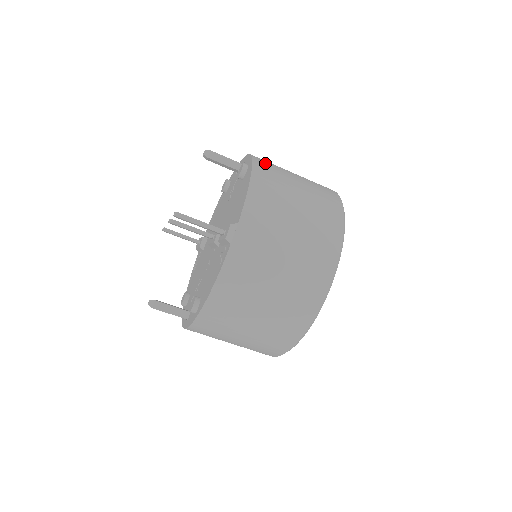
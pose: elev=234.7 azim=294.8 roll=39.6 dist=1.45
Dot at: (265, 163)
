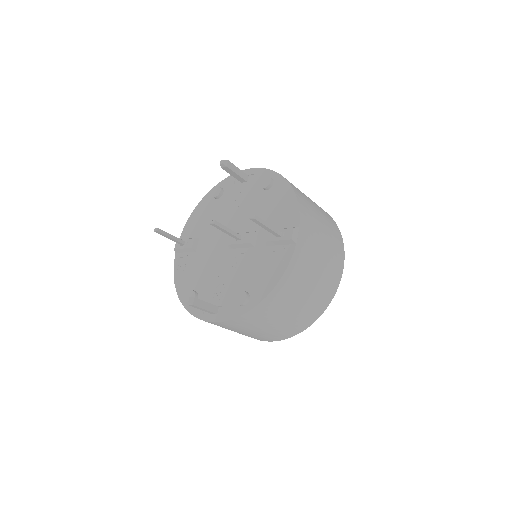
Dot at: occluded
